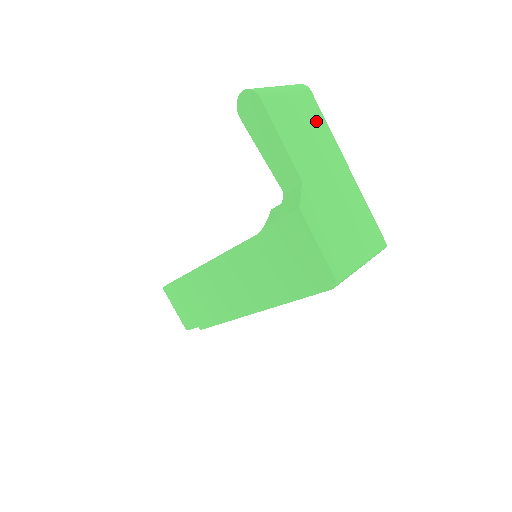
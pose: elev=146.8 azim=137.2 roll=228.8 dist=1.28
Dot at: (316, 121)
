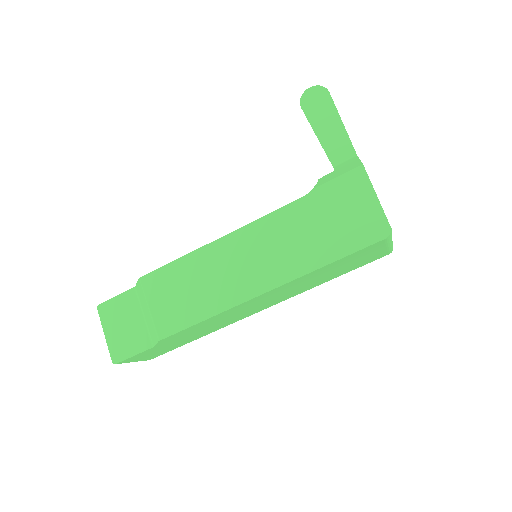
Dot at: occluded
